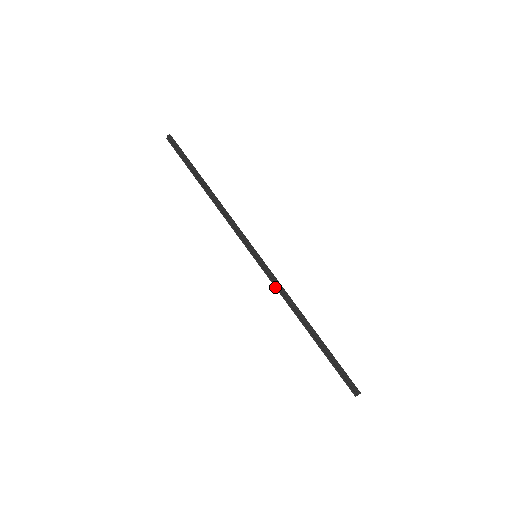
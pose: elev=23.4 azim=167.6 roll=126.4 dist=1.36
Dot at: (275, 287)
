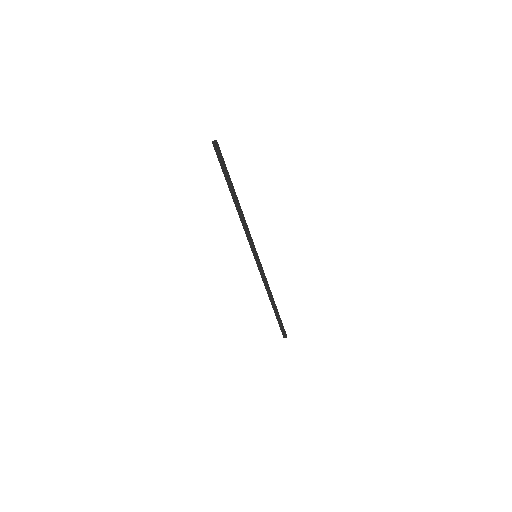
Dot at: (262, 278)
